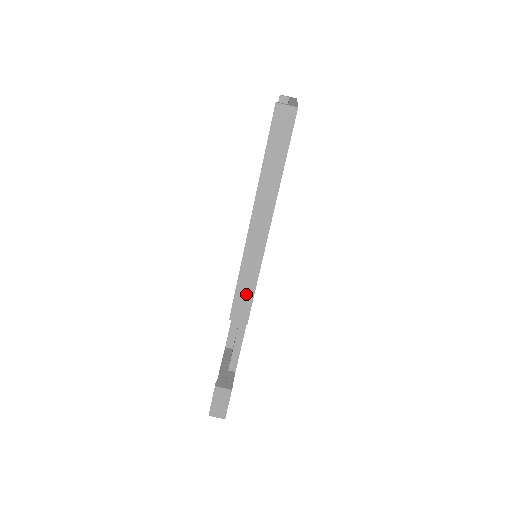
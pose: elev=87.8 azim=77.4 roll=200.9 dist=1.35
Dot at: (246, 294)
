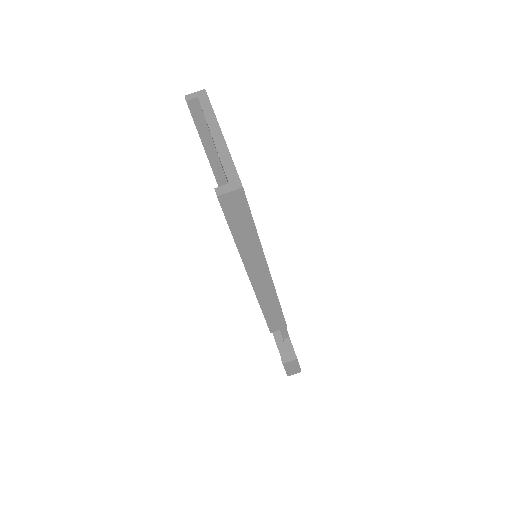
Dot at: (275, 315)
